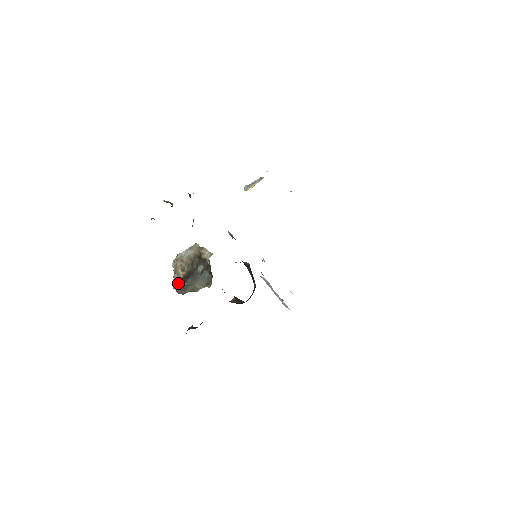
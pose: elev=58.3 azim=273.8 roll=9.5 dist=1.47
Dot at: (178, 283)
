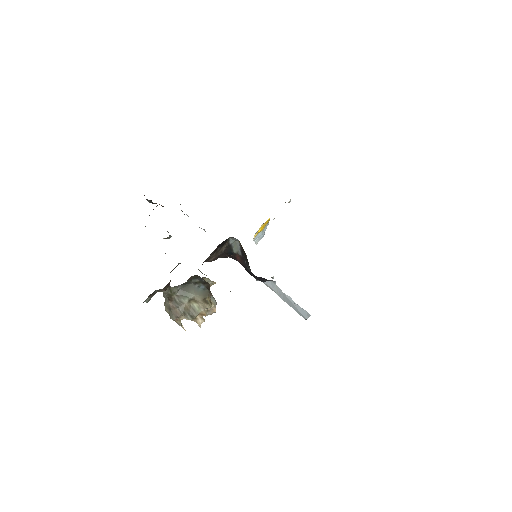
Dot at: occluded
